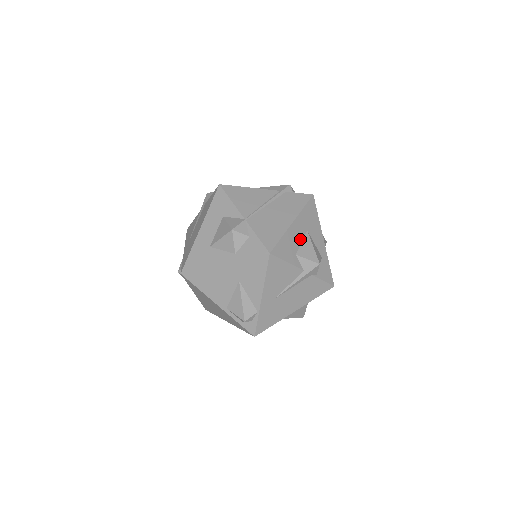
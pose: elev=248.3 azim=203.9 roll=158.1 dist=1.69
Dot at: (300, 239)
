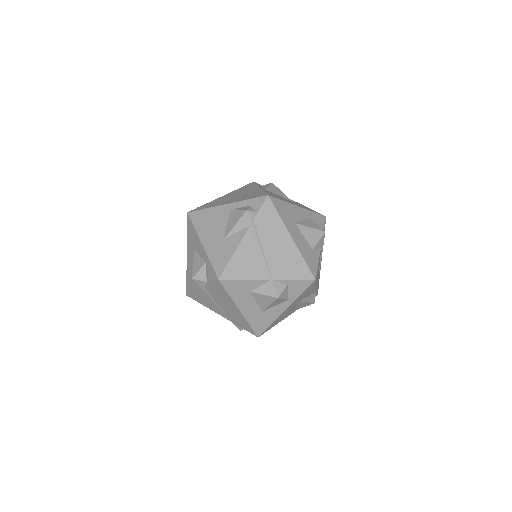
Dot at: (302, 237)
